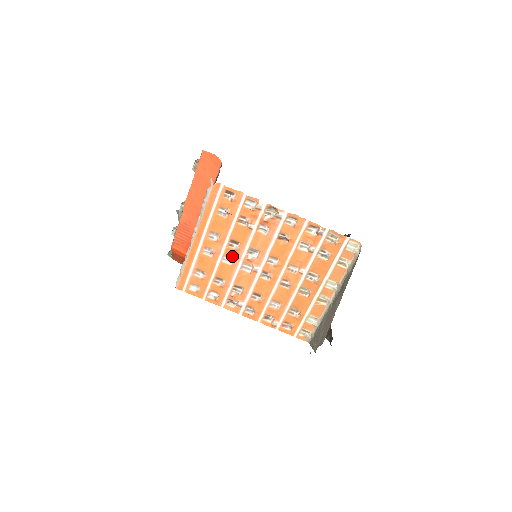
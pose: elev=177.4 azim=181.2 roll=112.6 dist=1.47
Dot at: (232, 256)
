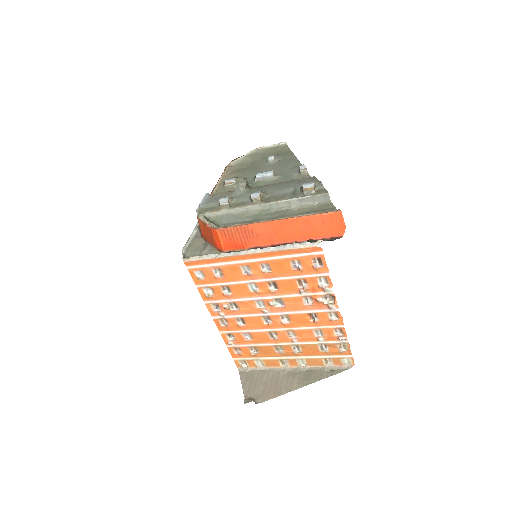
Dot at: (260, 289)
